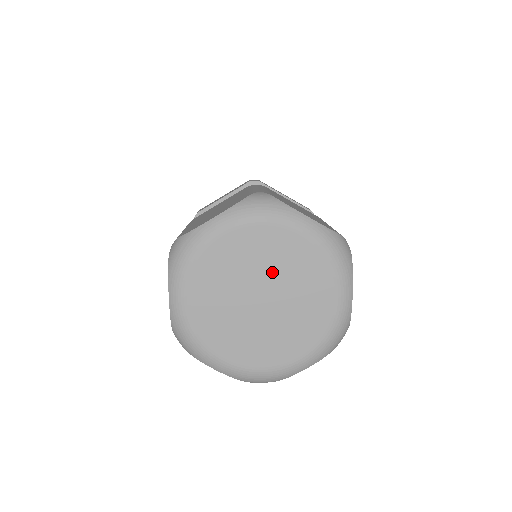
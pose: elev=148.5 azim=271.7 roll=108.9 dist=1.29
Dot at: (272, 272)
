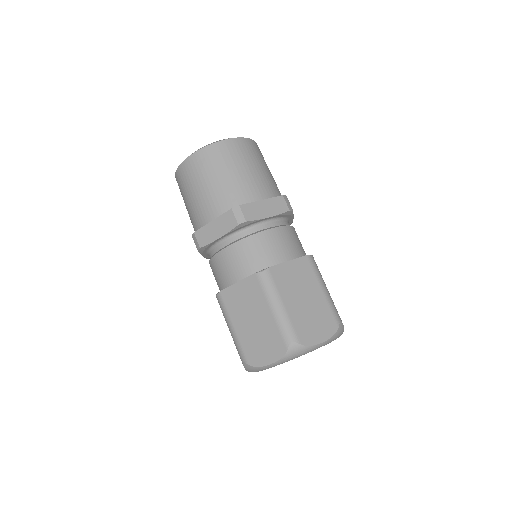
Dot at: occluded
